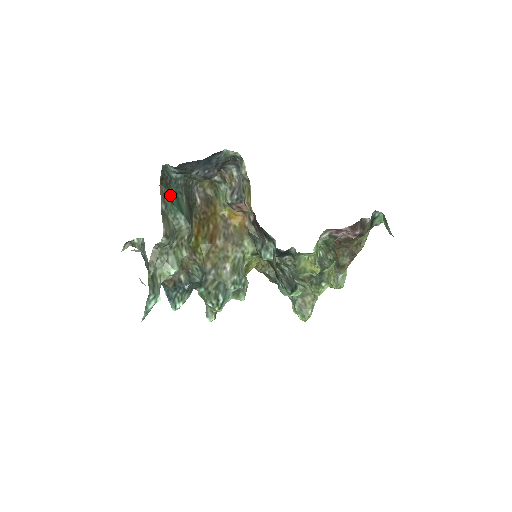
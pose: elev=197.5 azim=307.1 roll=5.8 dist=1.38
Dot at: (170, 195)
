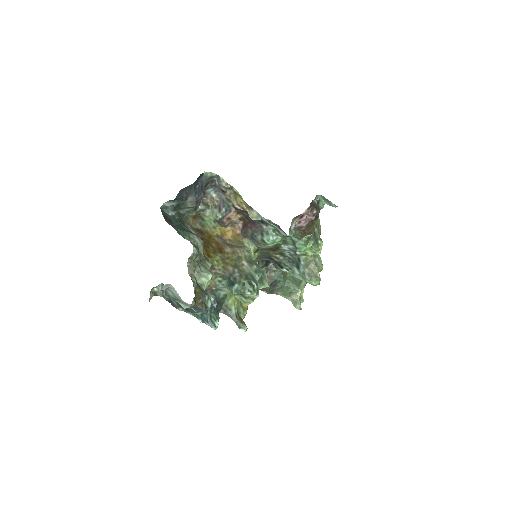
Dot at: (176, 227)
